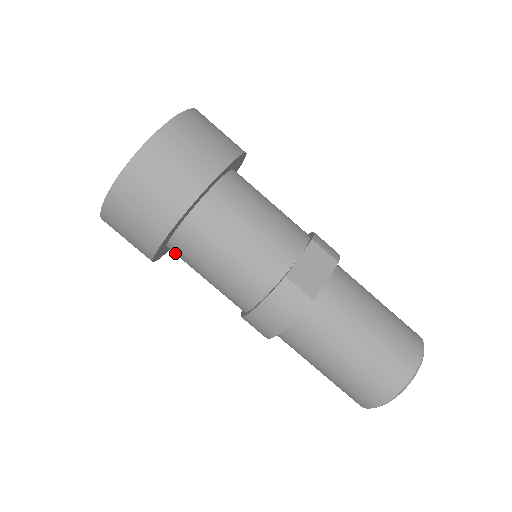
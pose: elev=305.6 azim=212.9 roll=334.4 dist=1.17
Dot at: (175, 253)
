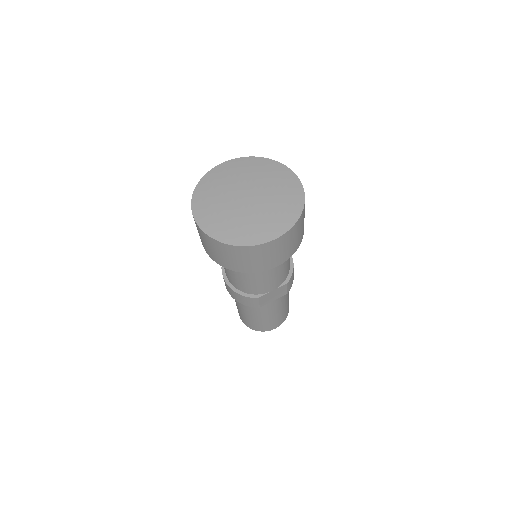
Dot at: occluded
